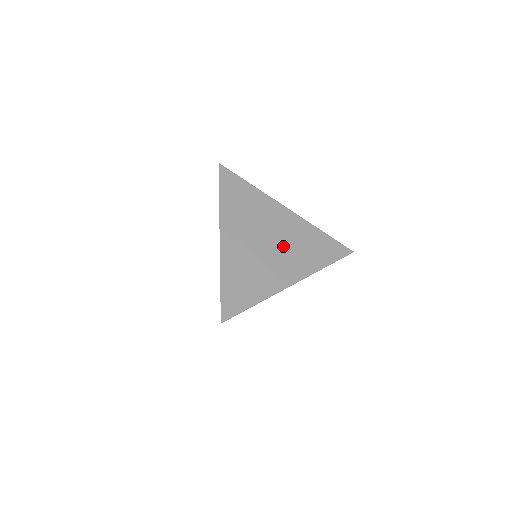
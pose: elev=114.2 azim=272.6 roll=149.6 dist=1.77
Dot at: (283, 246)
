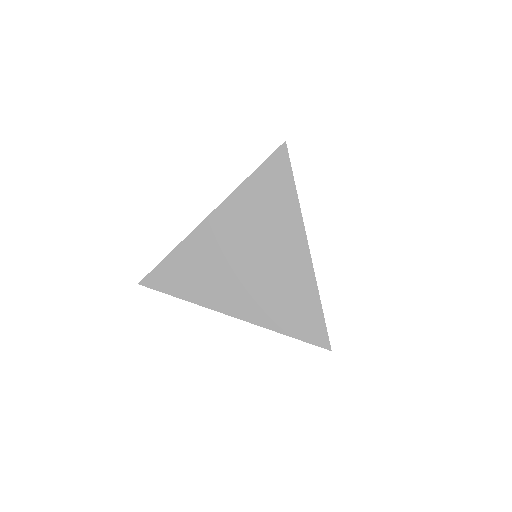
Dot at: (261, 277)
